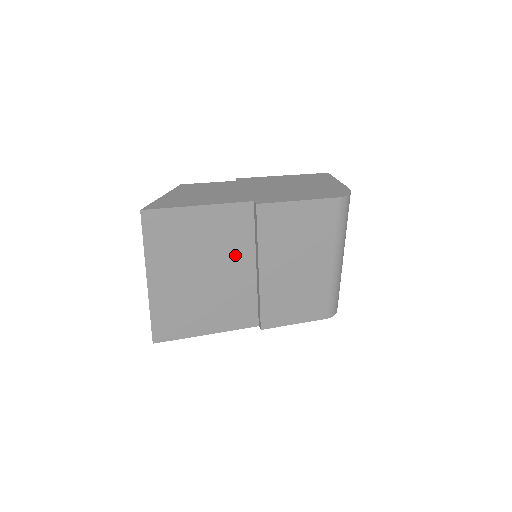
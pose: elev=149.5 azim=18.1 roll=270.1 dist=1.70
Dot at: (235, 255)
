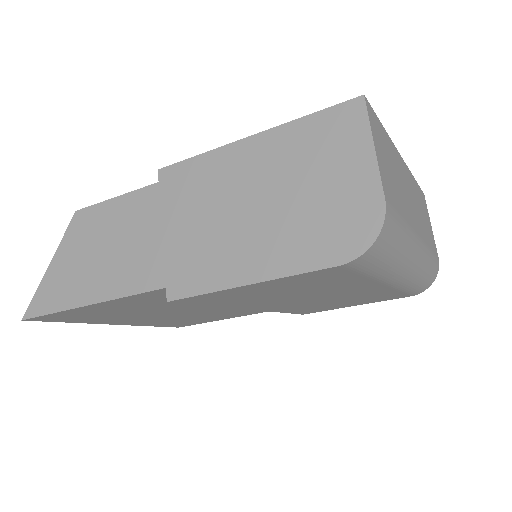
Dot at: occluded
